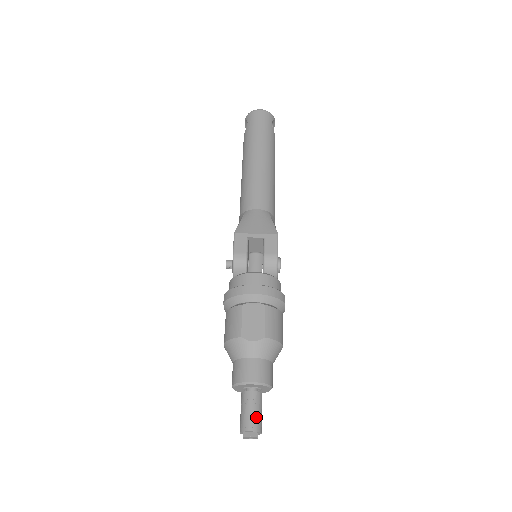
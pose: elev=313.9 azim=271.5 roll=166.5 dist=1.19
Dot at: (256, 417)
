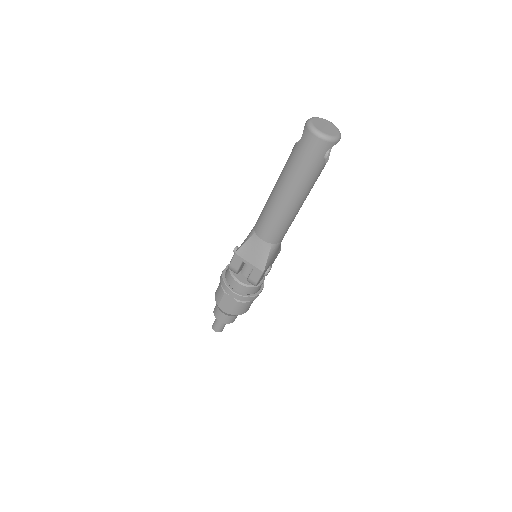
Dot at: (219, 328)
